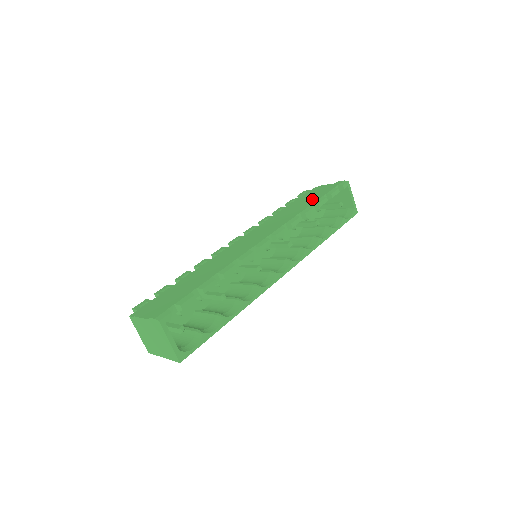
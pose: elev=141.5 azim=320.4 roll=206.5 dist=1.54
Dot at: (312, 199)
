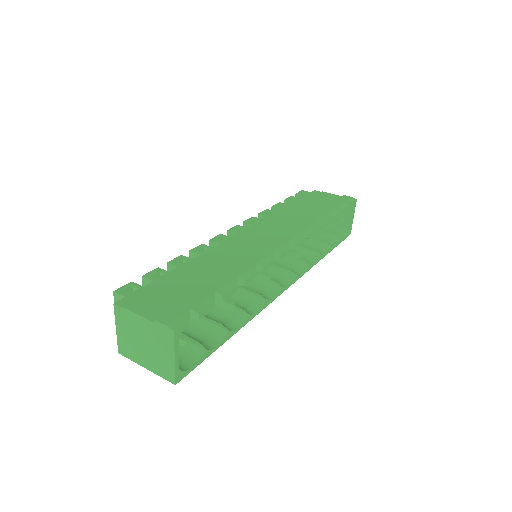
Dot at: (320, 207)
